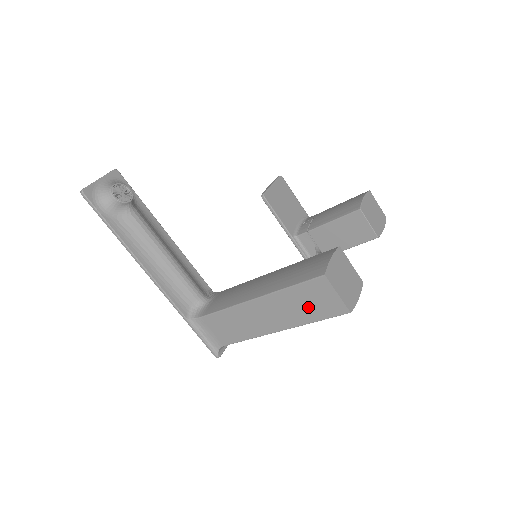
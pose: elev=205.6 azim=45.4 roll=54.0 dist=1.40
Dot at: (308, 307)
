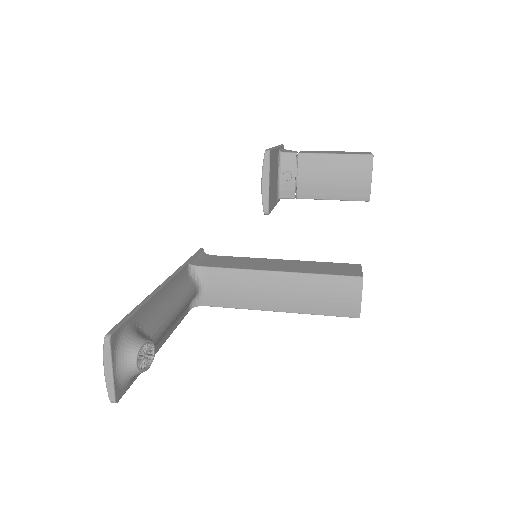
Dot at: occluded
